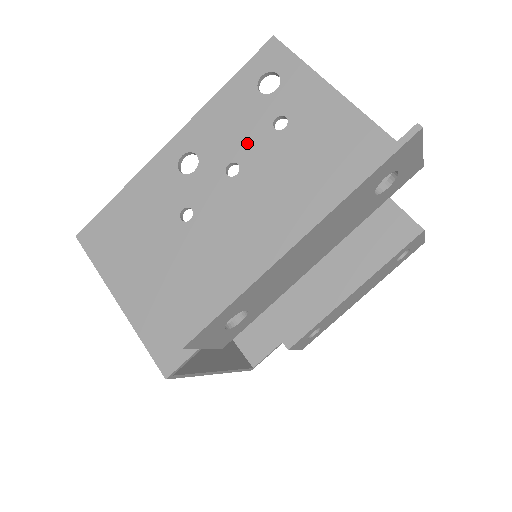
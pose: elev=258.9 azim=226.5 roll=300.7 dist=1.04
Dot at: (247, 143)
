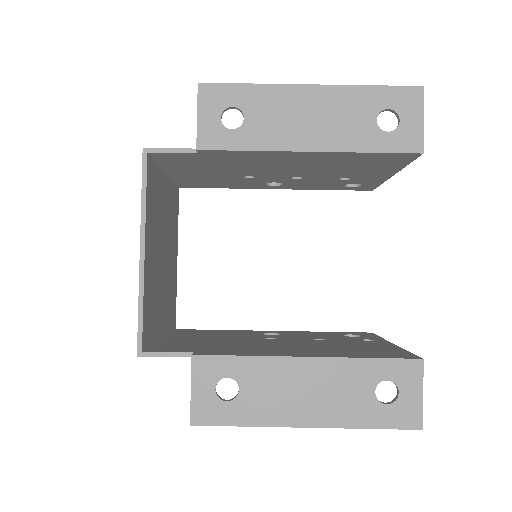
Dot at: occluded
